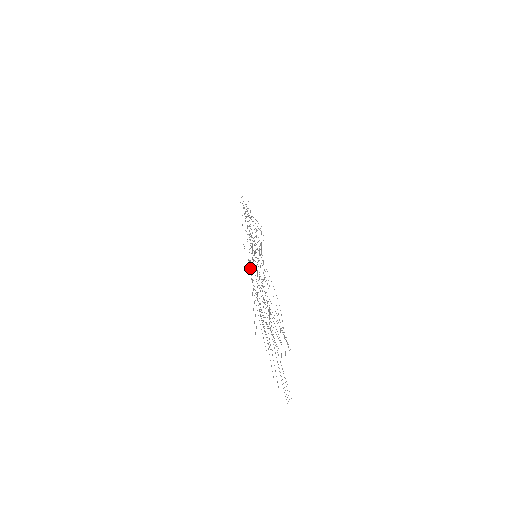
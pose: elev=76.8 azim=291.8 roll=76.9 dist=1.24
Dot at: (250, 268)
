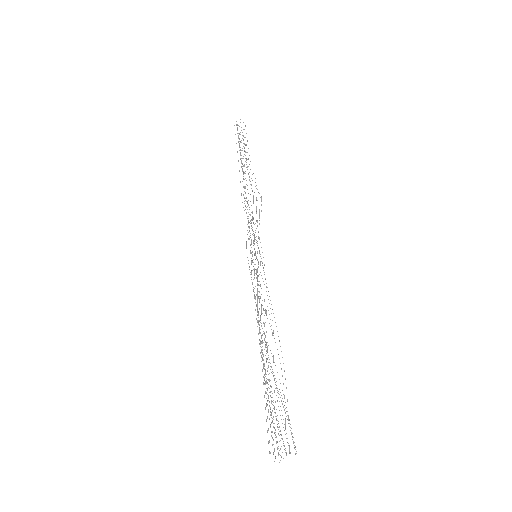
Dot at: occluded
